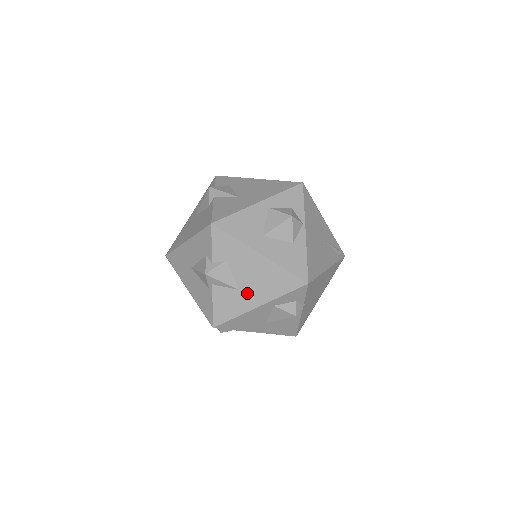
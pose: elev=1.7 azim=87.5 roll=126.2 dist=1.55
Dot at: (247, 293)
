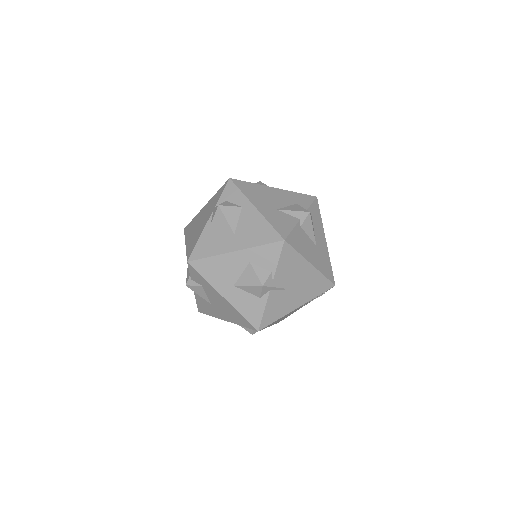
Dot at: occluded
